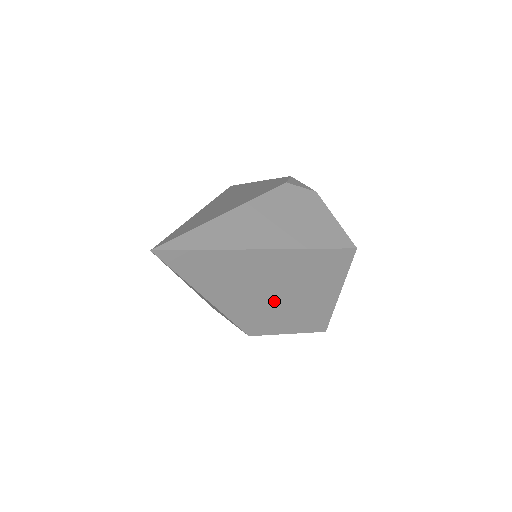
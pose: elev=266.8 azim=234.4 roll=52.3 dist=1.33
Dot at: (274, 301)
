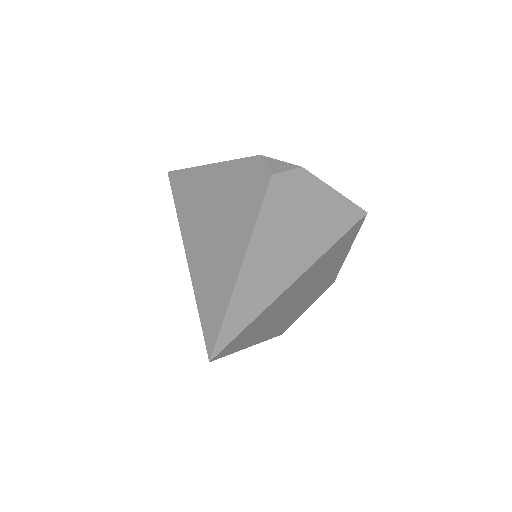
Dot at: (302, 299)
